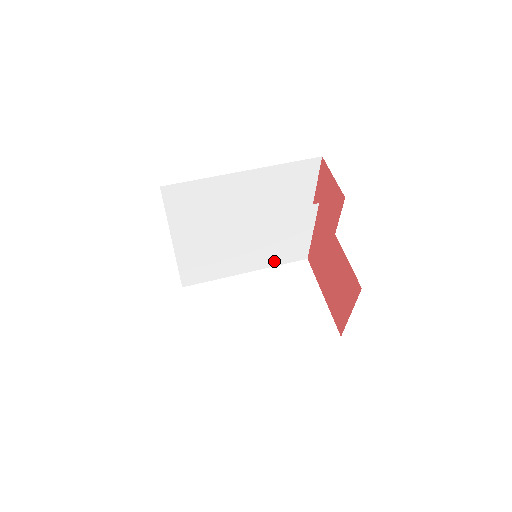
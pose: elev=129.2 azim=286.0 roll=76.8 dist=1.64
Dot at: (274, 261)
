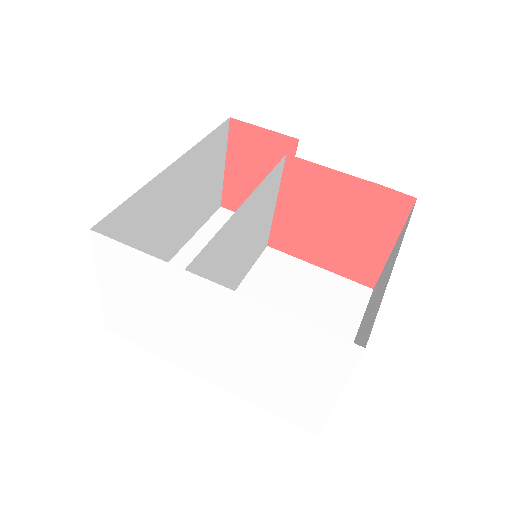
Dot at: (249, 264)
